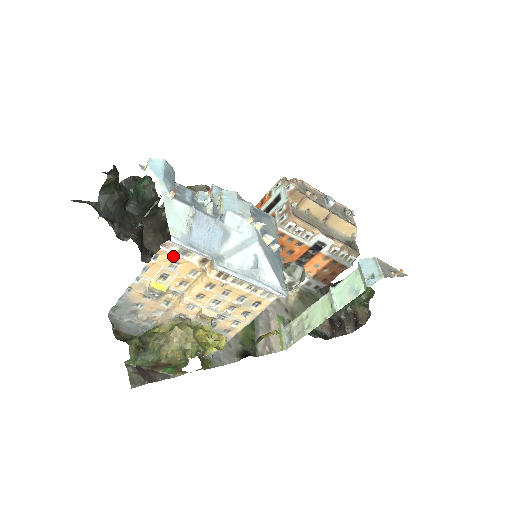
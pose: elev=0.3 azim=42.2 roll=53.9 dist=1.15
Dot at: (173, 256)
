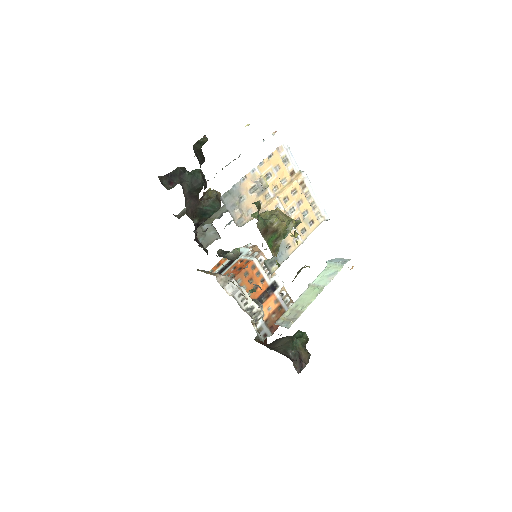
Dot at: (280, 159)
